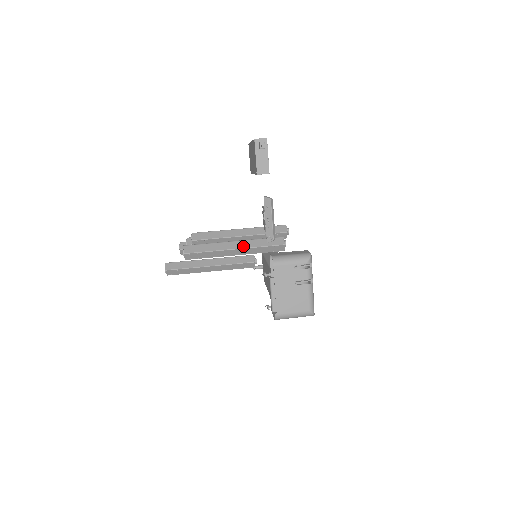
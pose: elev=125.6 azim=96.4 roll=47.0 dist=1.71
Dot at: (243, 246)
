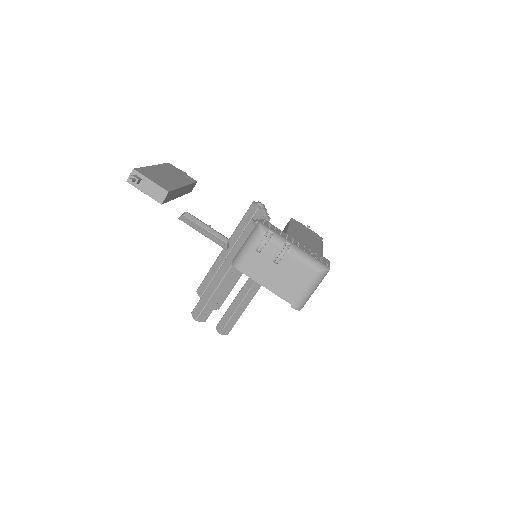
Dot at: (229, 265)
